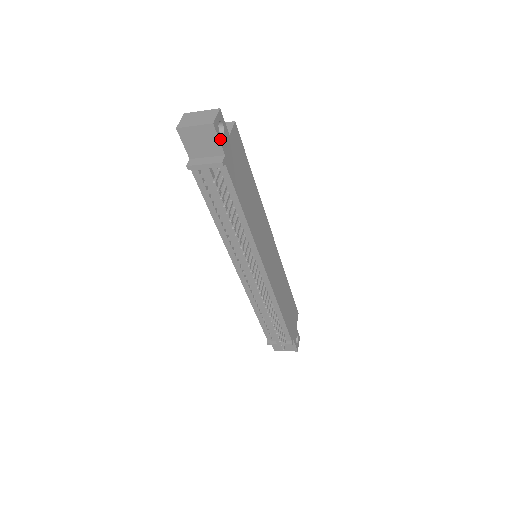
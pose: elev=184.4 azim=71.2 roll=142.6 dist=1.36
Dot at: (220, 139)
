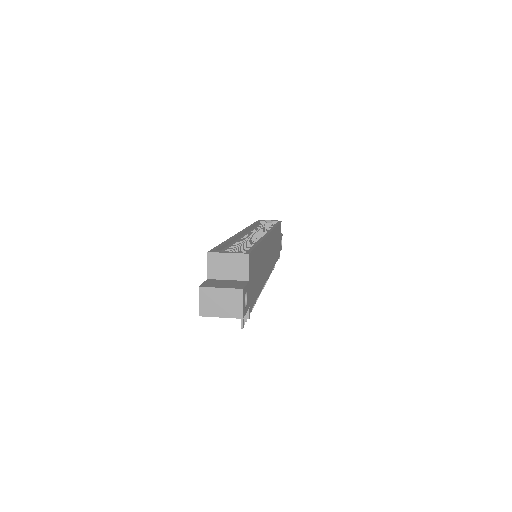
Dot at: (246, 309)
